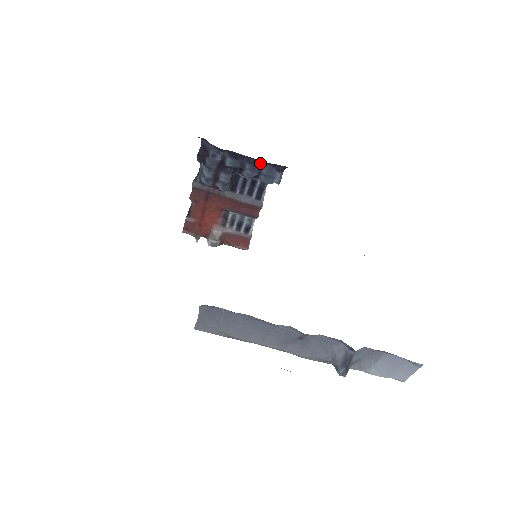
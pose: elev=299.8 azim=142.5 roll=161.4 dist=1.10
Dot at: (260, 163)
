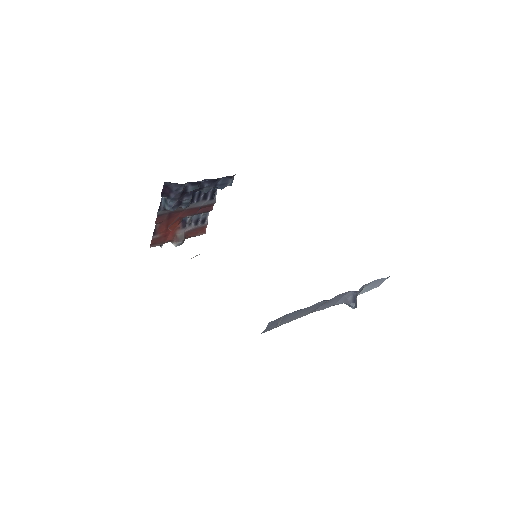
Dot at: (216, 179)
